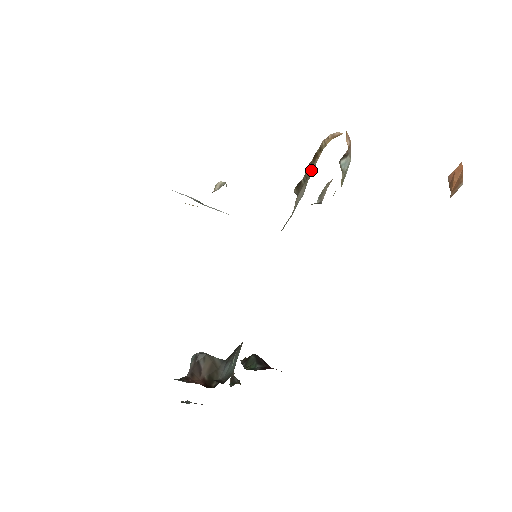
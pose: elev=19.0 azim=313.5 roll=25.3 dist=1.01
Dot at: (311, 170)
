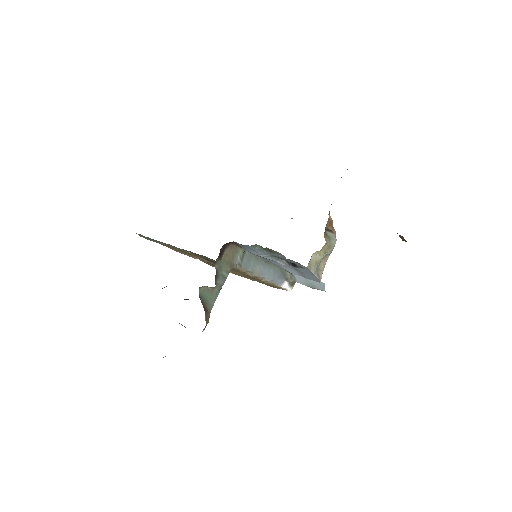
Dot at: occluded
